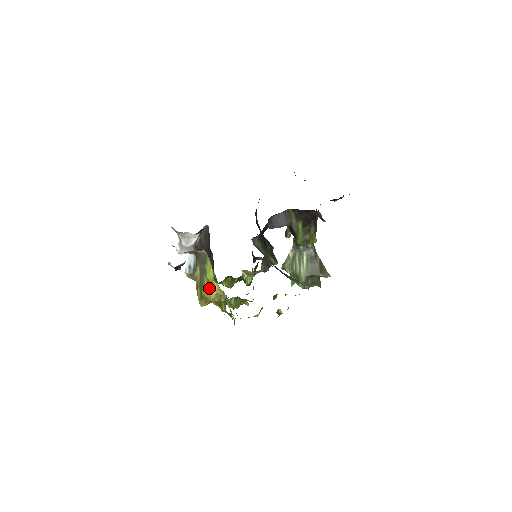
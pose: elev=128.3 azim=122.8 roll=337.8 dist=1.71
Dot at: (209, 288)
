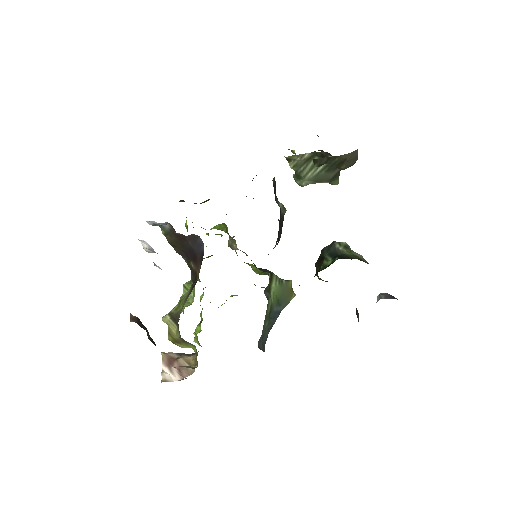
Dot at: (185, 346)
